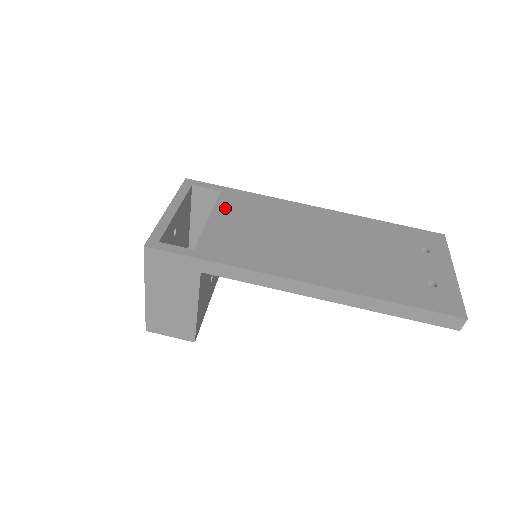
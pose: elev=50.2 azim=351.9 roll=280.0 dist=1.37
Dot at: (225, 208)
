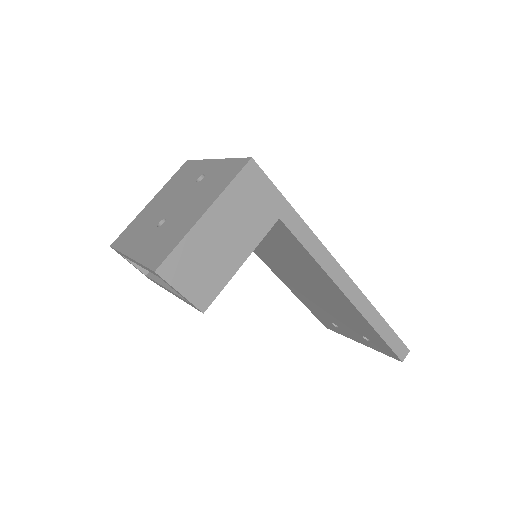
Dot at: occluded
